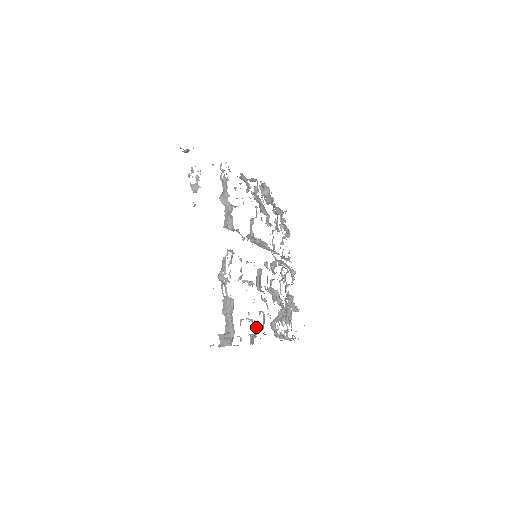
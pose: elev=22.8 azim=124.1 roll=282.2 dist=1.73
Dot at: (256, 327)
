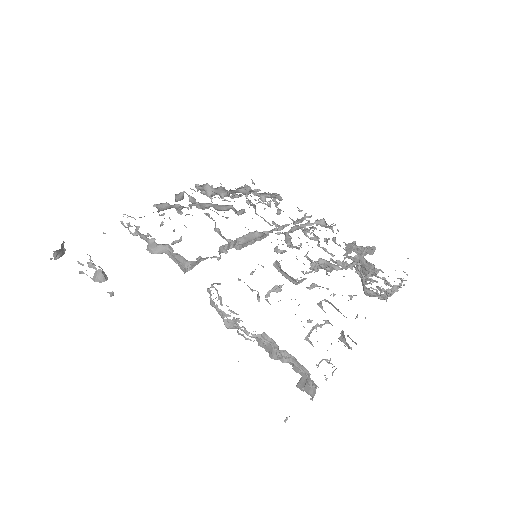
Dot at: occluded
